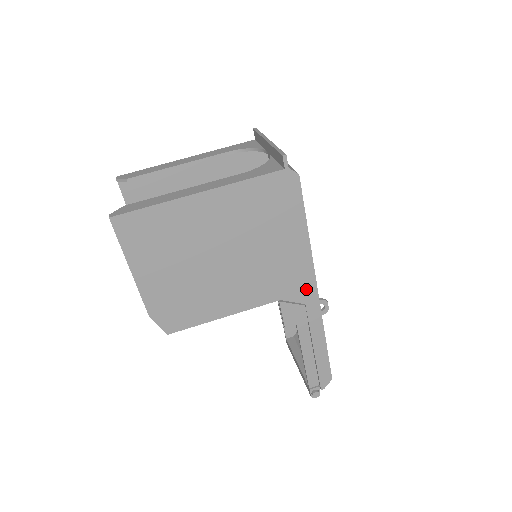
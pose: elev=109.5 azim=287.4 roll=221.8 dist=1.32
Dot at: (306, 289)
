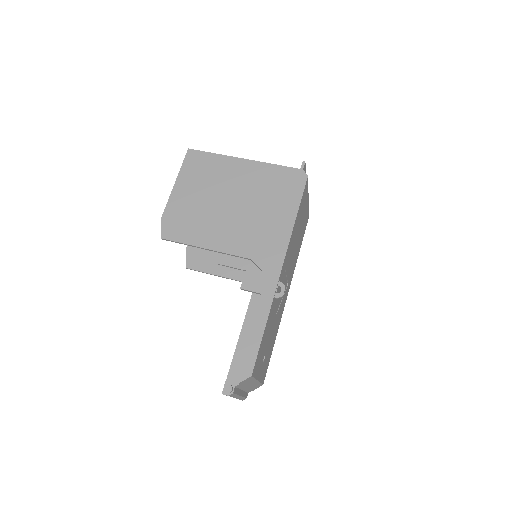
Dot at: (274, 262)
